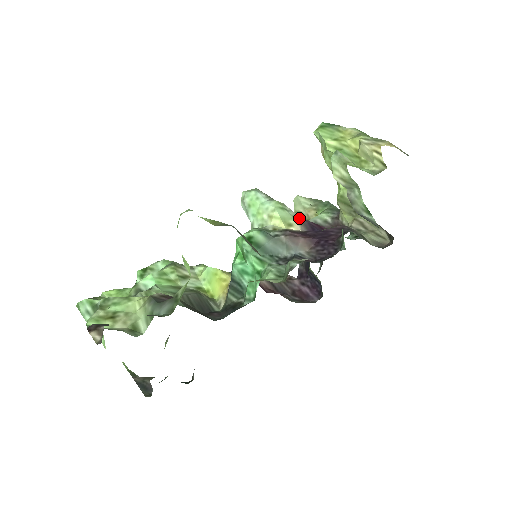
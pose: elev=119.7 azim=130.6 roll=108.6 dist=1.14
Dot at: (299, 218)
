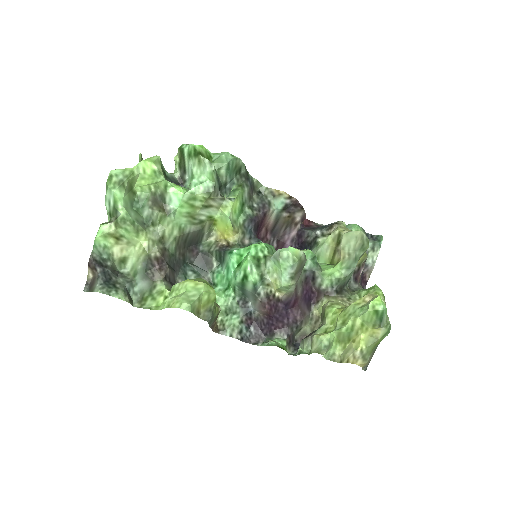
Dot at: (292, 292)
